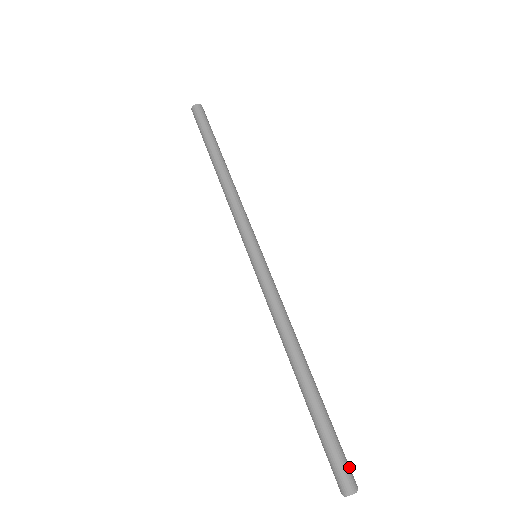
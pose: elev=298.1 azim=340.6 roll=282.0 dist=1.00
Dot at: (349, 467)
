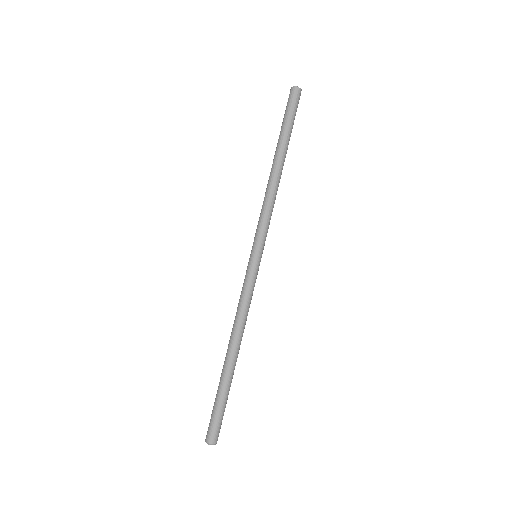
Dot at: occluded
